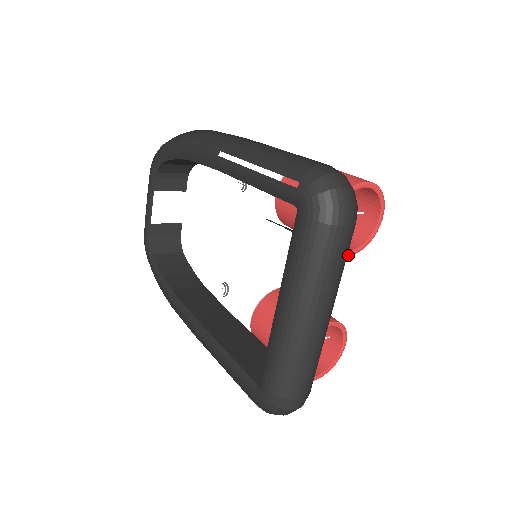
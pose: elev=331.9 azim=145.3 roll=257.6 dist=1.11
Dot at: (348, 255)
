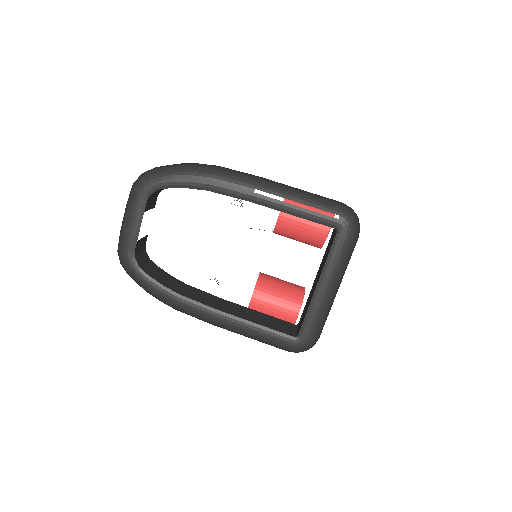
Dot at: occluded
